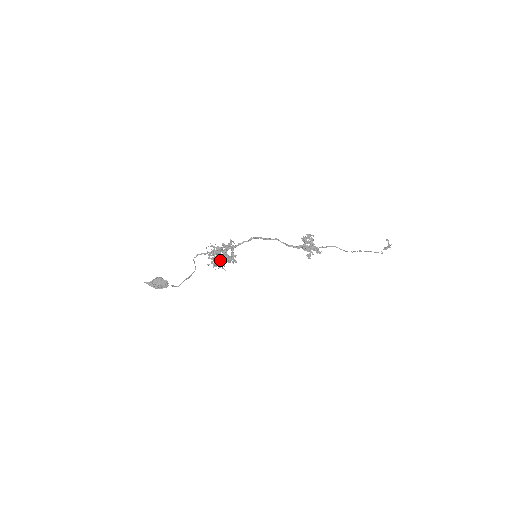
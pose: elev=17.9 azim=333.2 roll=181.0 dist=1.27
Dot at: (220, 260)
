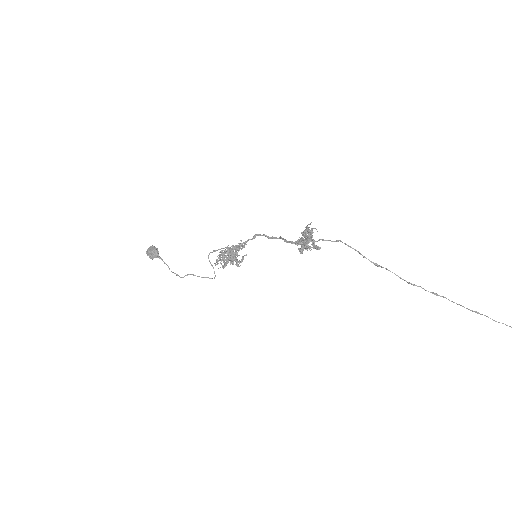
Dot at: (223, 257)
